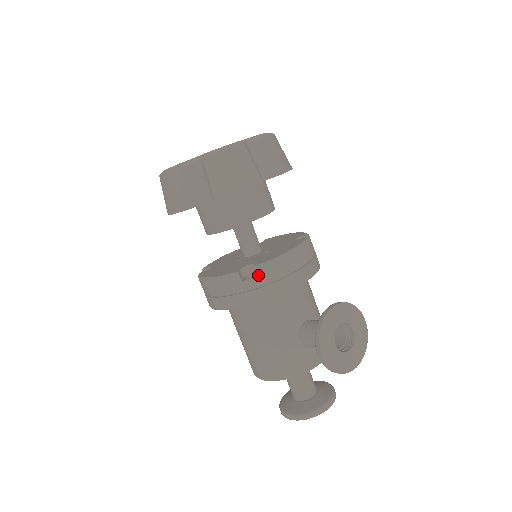
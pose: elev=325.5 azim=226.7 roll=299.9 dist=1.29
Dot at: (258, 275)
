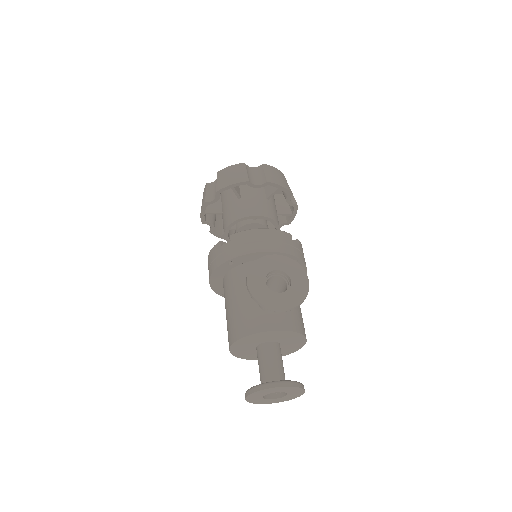
Dot at: (231, 240)
